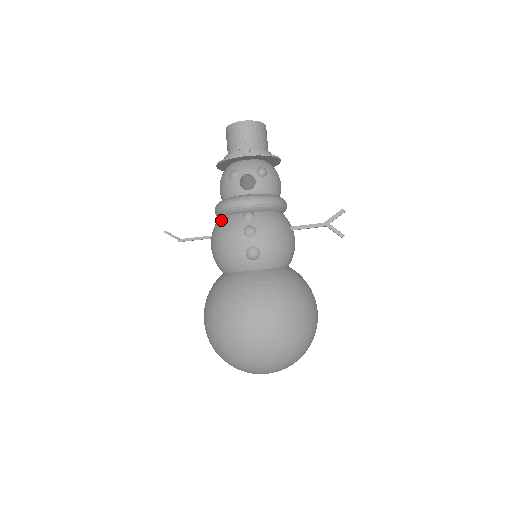
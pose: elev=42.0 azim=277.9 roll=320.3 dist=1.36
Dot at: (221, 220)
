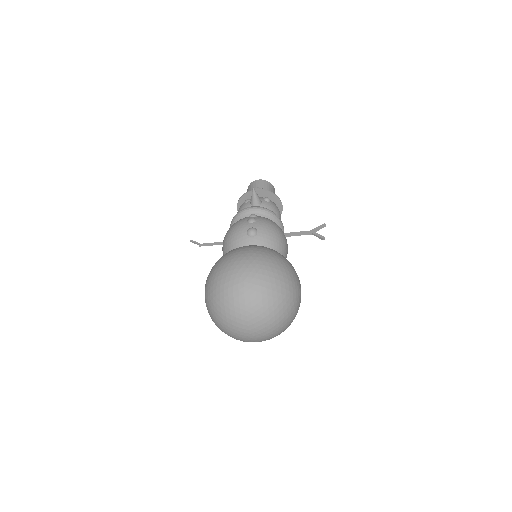
Dot at: occluded
